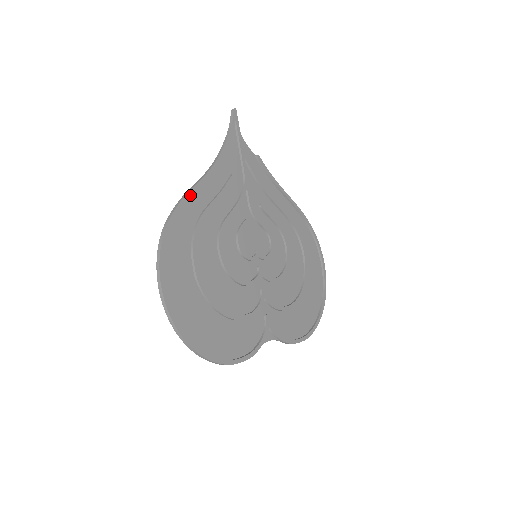
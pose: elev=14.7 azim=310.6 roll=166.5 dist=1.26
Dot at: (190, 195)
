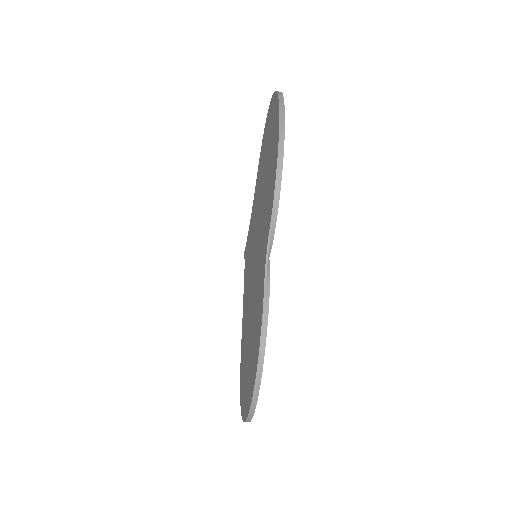
Dot at: occluded
